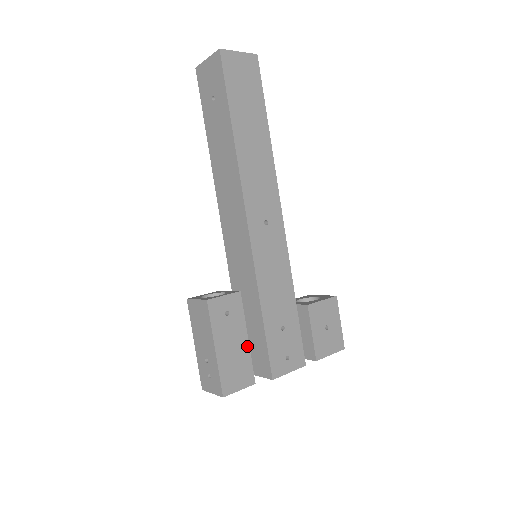
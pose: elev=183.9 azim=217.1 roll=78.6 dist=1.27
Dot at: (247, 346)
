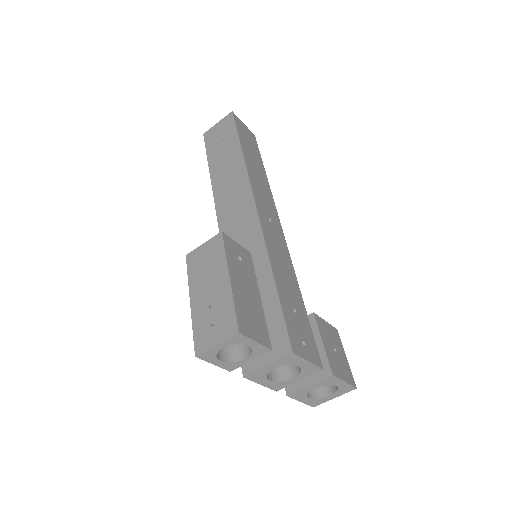
Dot at: (260, 304)
